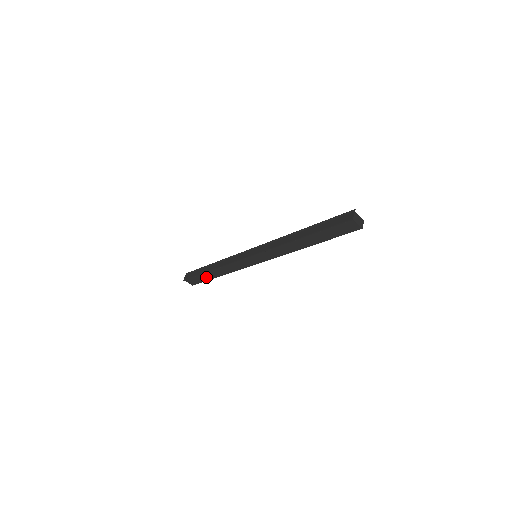
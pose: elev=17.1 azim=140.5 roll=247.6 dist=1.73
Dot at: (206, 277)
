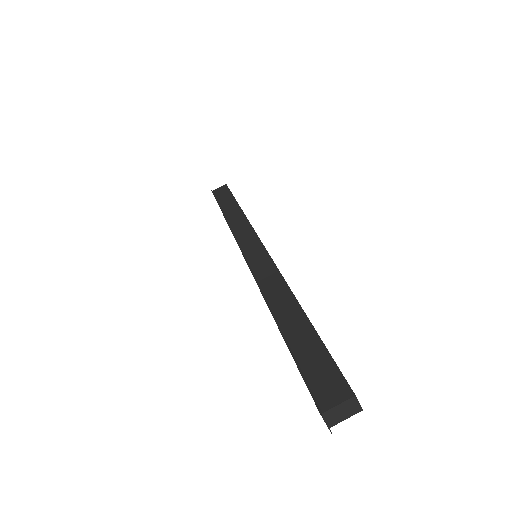
Dot at: occluded
